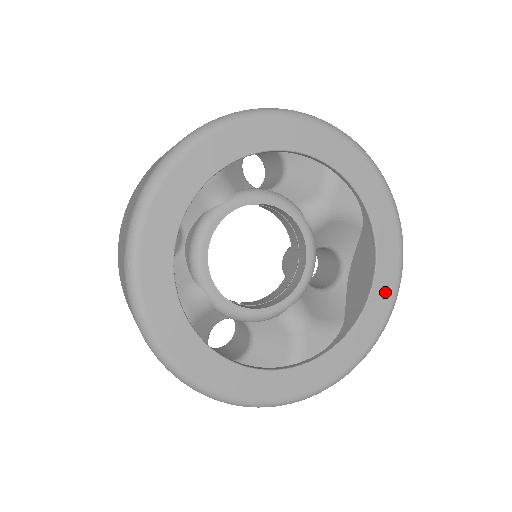
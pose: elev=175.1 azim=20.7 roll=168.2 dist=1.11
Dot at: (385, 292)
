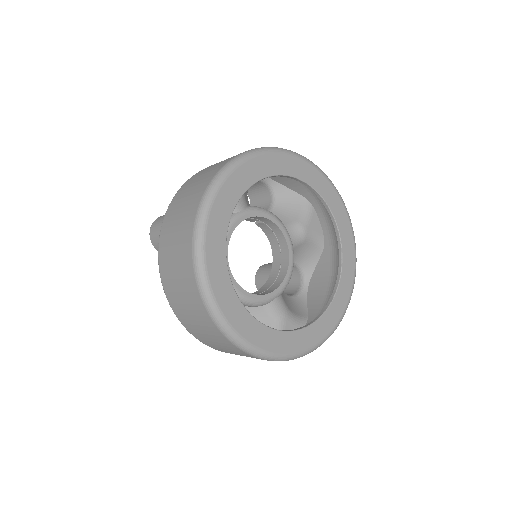
Dot at: (346, 289)
